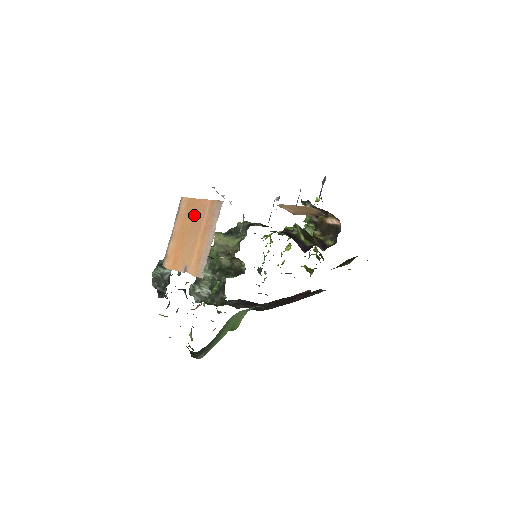
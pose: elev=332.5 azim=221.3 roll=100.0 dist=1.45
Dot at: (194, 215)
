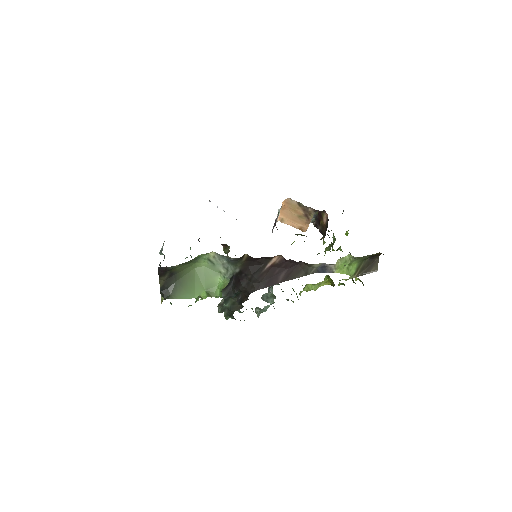
Dot at: occluded
